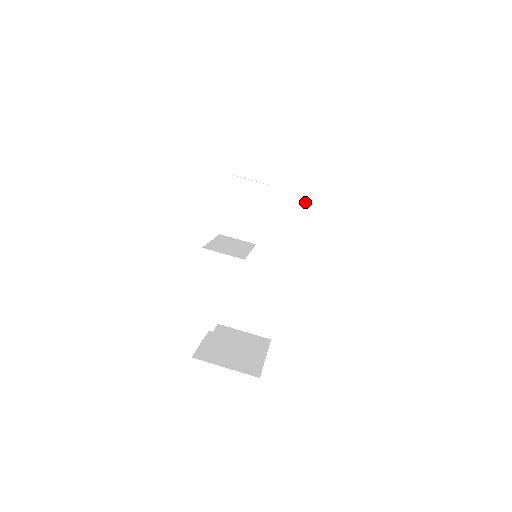
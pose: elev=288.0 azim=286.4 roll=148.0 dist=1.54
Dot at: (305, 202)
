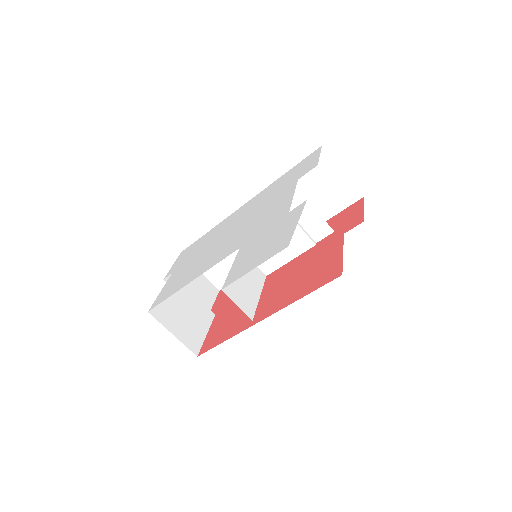
Dot at: (328, 215)
